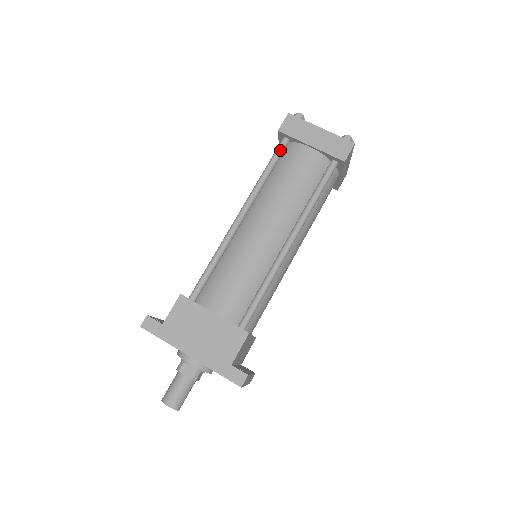
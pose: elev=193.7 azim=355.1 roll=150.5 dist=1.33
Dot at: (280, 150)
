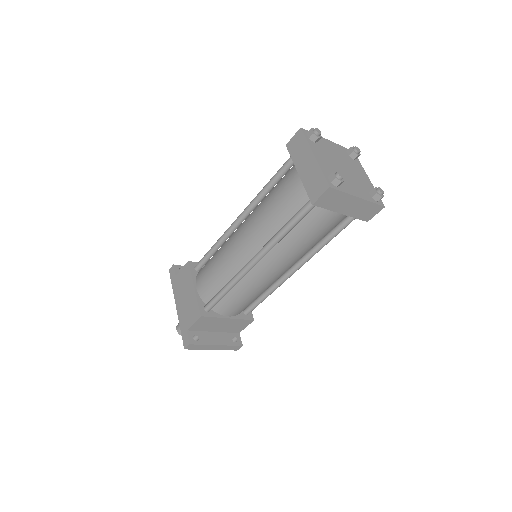
Dot at: (284, 166)
